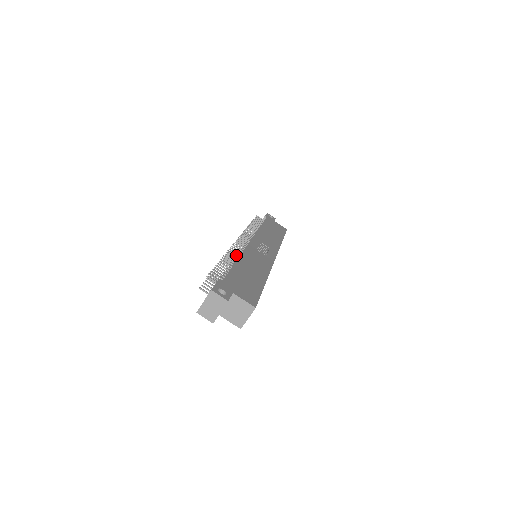
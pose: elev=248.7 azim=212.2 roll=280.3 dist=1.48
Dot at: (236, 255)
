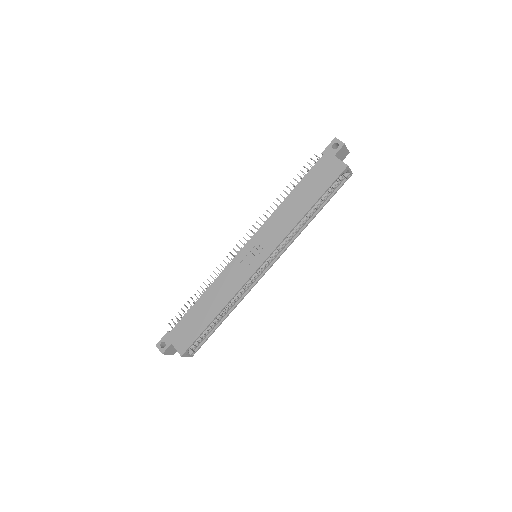
Dot at: occluded
